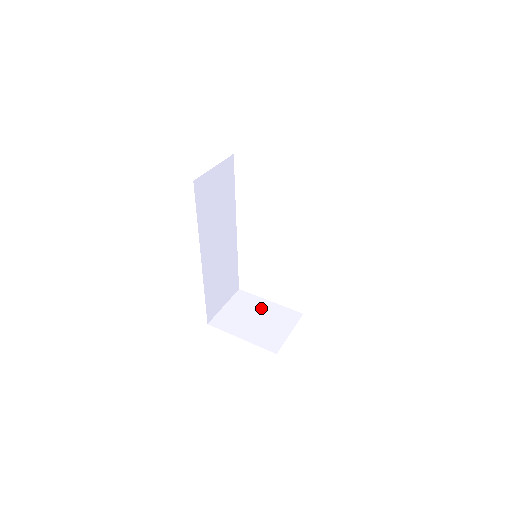
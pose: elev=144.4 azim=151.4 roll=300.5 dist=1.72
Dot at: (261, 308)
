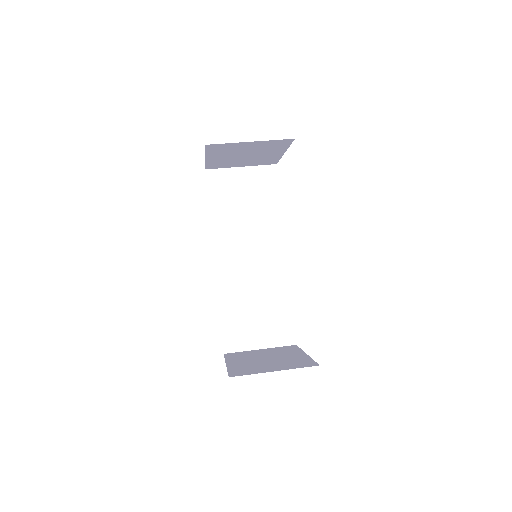
Dot at: (287, 355)
